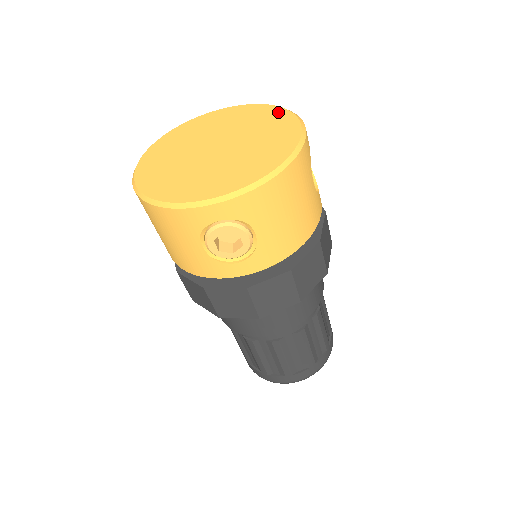
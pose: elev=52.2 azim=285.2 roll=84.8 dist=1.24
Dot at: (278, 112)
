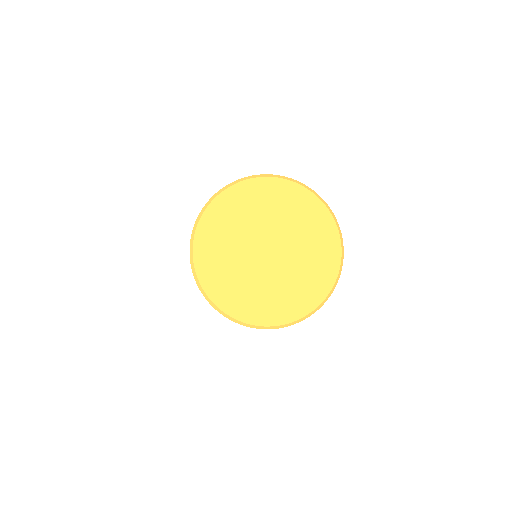
Dot at: (325, 219)
